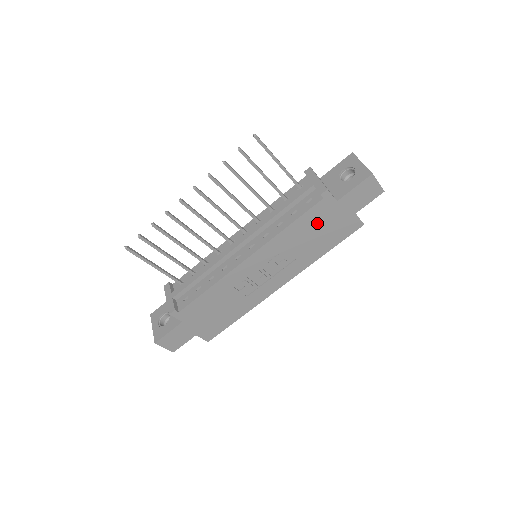
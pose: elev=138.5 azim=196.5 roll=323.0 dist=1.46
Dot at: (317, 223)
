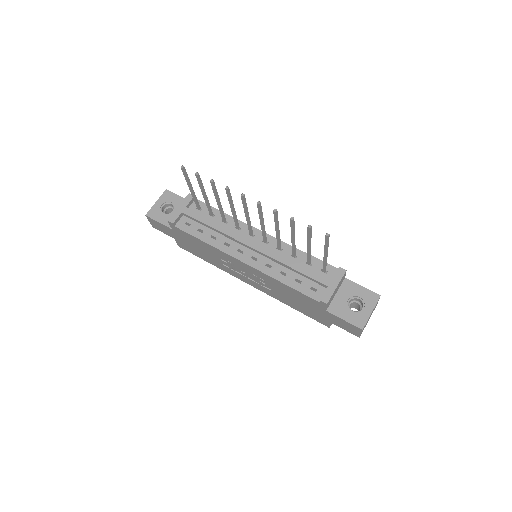
Dot at: (303, 300)
